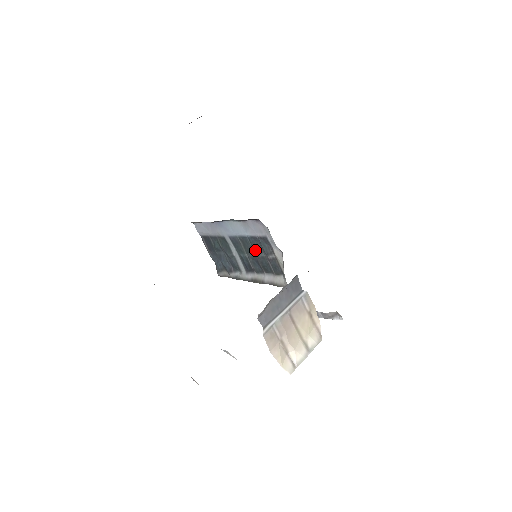
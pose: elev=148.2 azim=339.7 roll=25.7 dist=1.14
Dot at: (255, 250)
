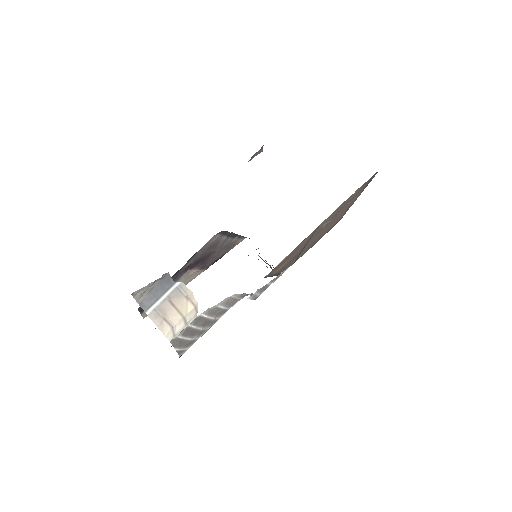
Dot at: occluded
